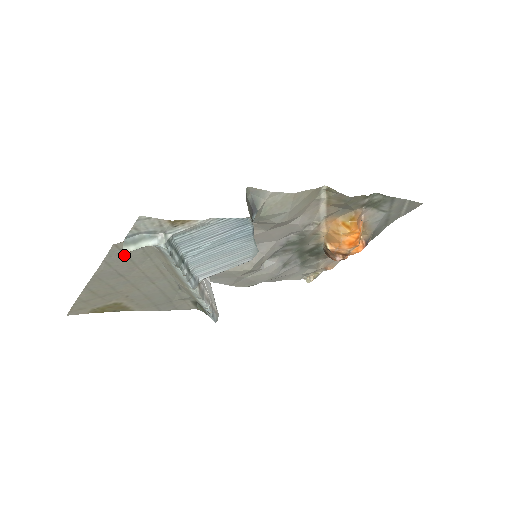
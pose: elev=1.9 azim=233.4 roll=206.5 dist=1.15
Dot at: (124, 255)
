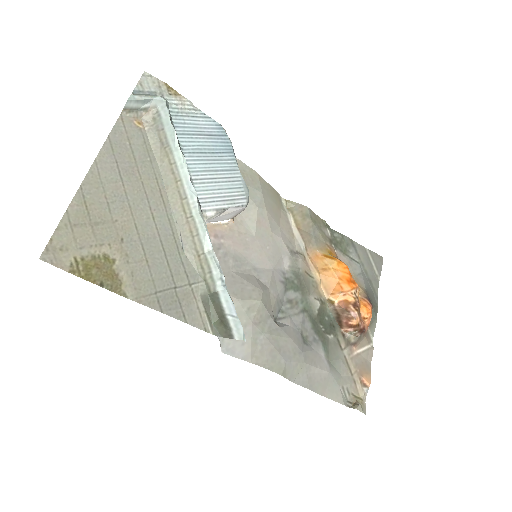
Dot at: (127, 139)
